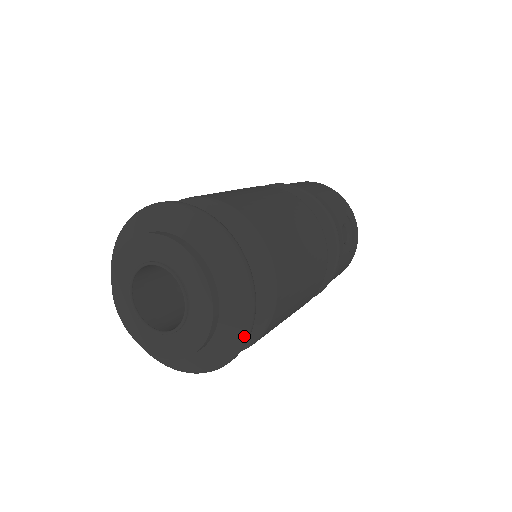
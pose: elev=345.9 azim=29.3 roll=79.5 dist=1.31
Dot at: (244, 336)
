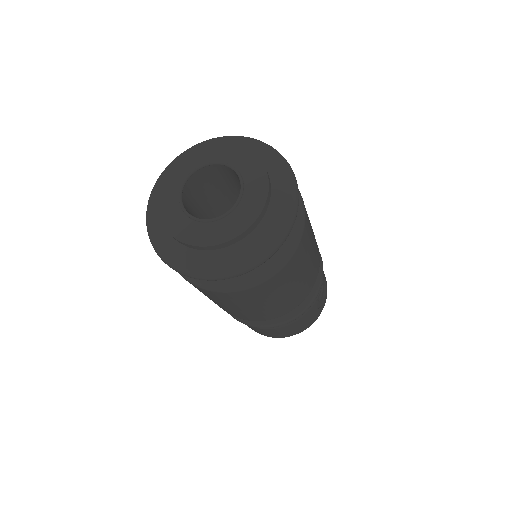
Dot at: (271, 249)
